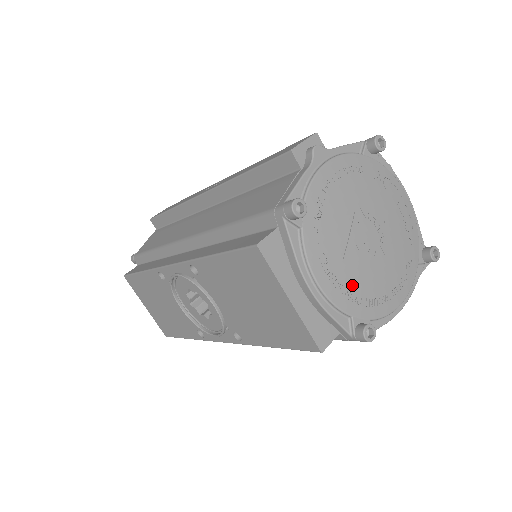
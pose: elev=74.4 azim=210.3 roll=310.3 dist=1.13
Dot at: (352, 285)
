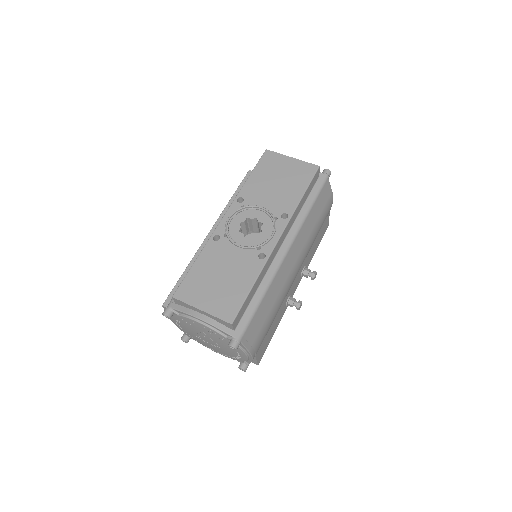
Dot at: occluded
